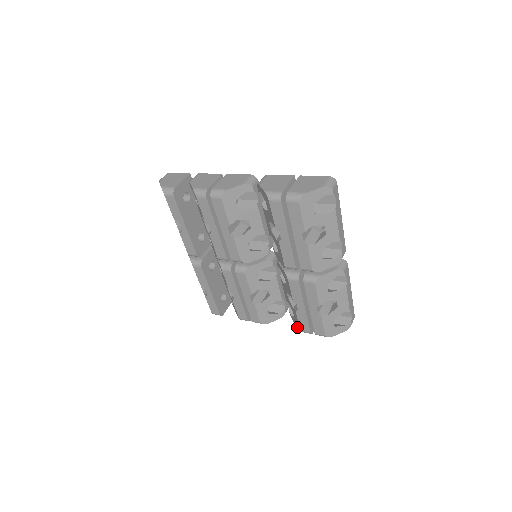
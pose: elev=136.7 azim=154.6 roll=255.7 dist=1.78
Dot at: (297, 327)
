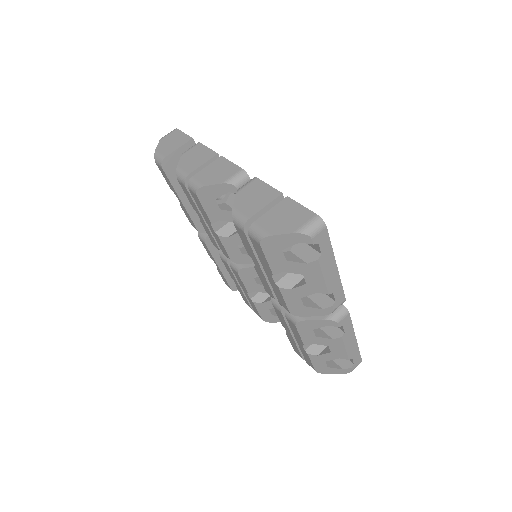
Dot at: occluded
